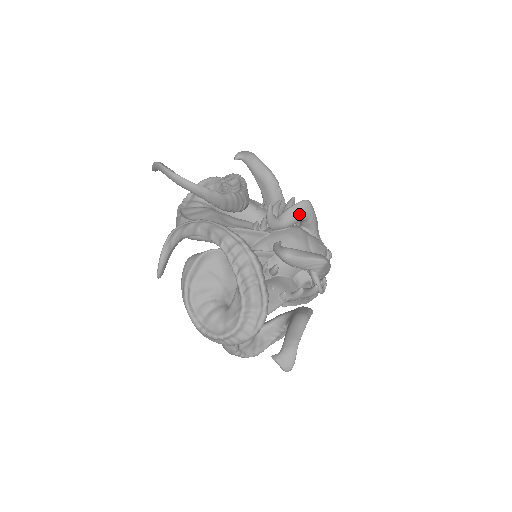
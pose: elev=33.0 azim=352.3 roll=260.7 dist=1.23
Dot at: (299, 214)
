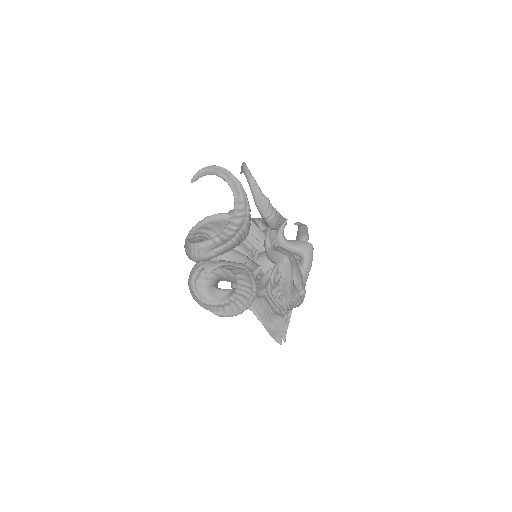
Dot at: (300, 246)
